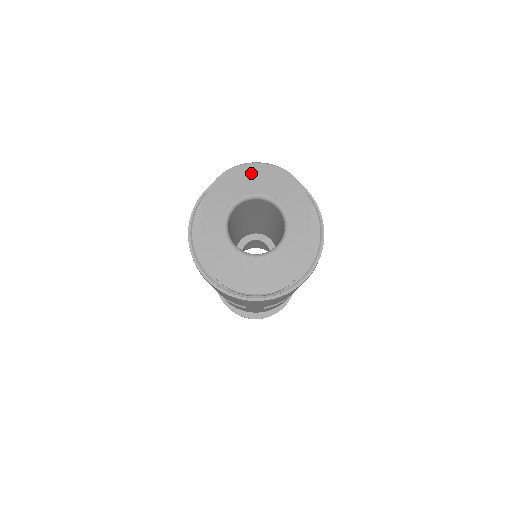
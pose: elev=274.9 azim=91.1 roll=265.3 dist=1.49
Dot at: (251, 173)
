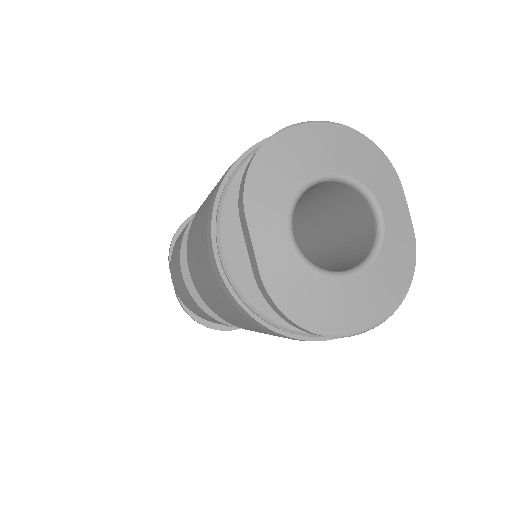
Dot at: (304, 141)
